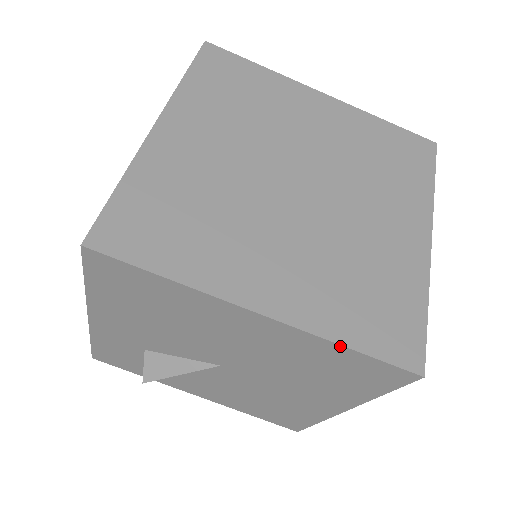
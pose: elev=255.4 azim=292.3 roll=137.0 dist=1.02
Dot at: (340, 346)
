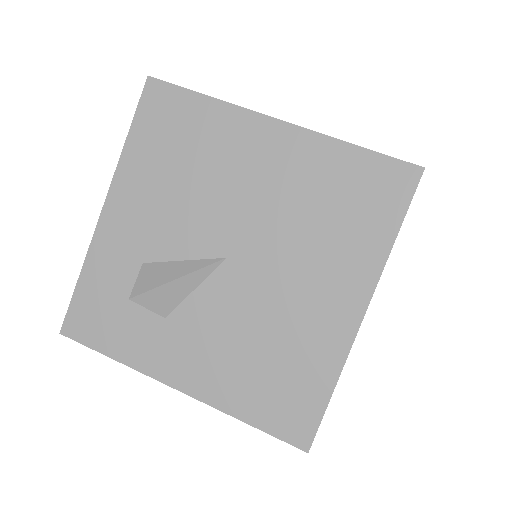
Dot at: (346, 144)
